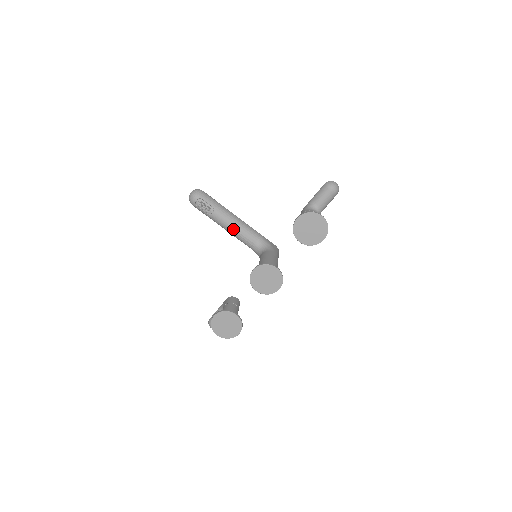
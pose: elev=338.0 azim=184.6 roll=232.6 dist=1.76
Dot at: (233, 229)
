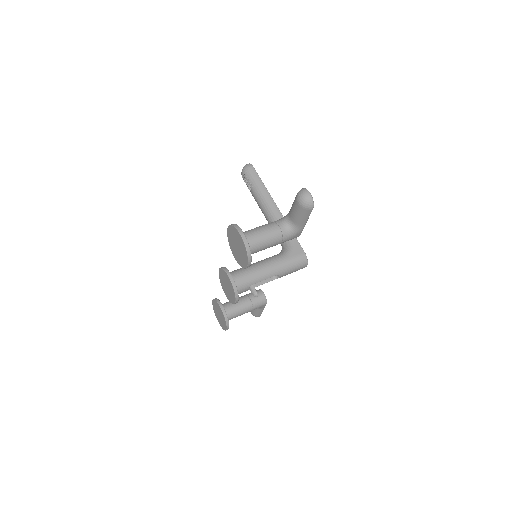
Dot at: (266, 217)
